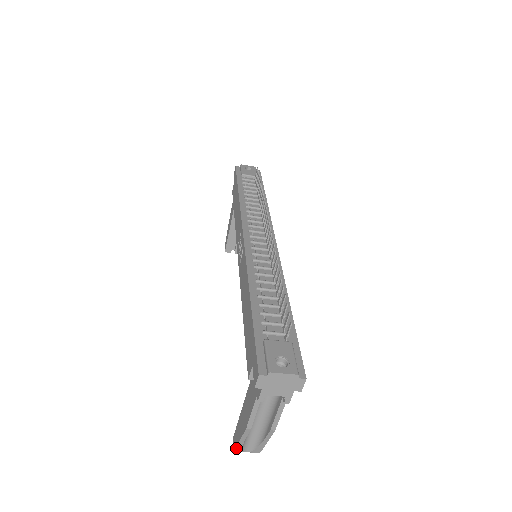
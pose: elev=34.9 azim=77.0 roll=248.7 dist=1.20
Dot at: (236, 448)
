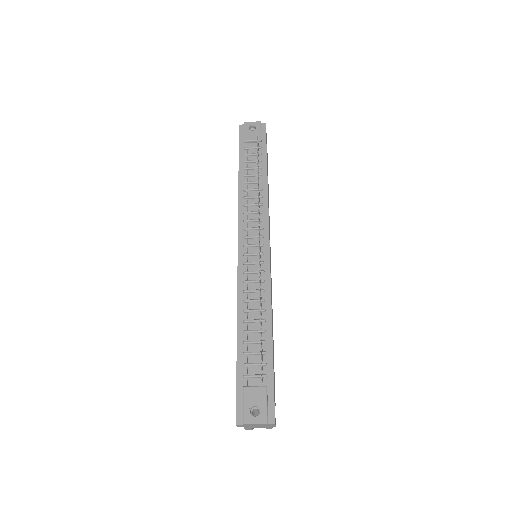
Dot at: occluded
